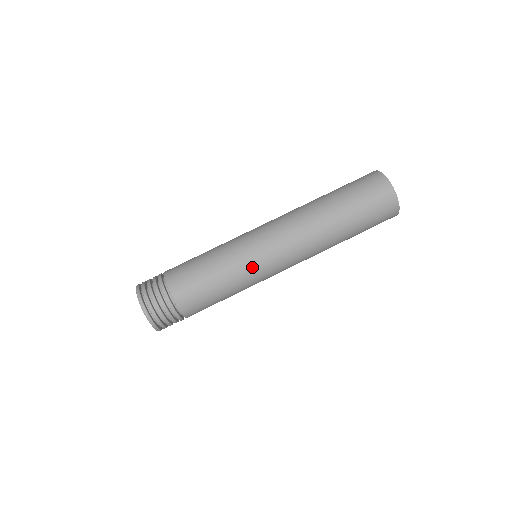
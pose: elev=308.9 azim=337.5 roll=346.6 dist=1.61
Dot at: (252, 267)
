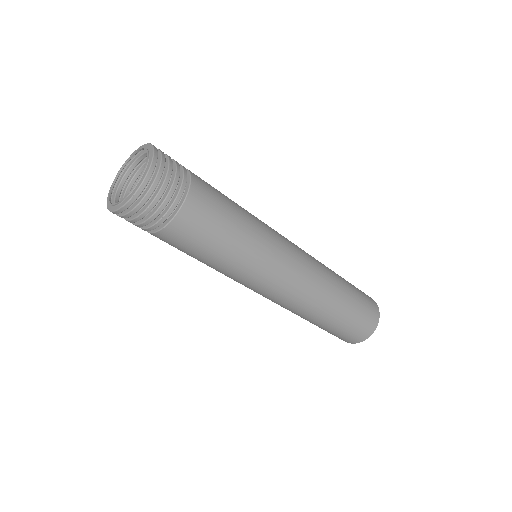
Dot at: (256, 272)
